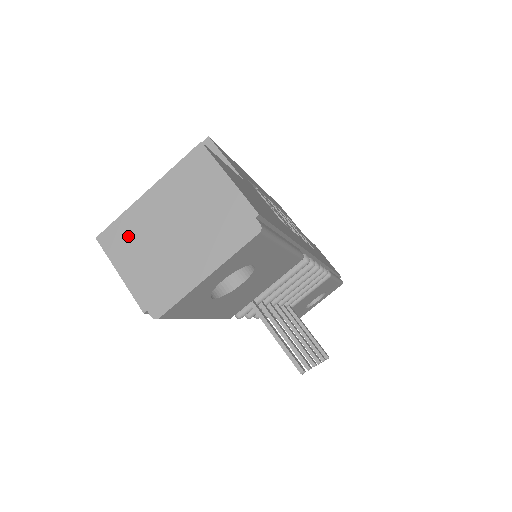
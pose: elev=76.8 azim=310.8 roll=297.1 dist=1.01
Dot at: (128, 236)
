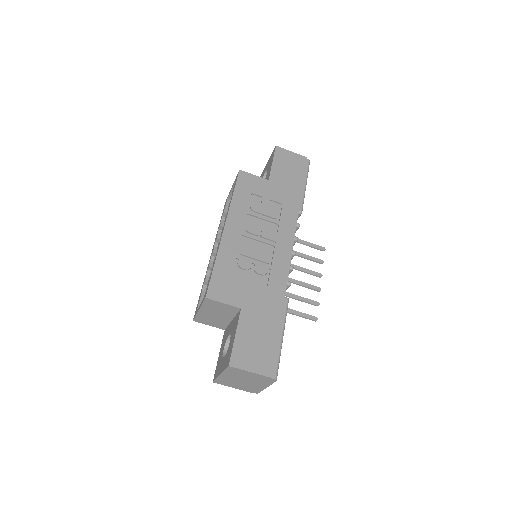
Dot at: (225, 382)
